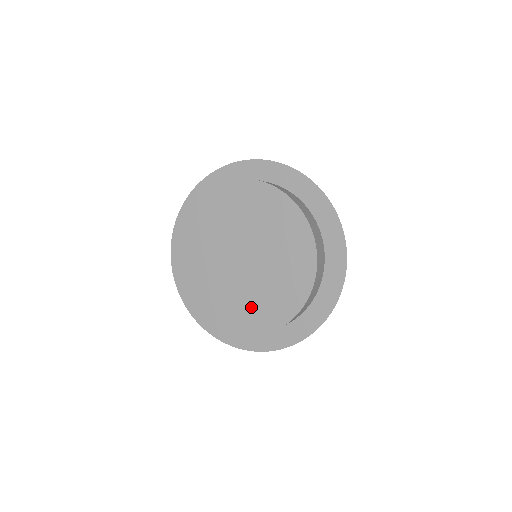
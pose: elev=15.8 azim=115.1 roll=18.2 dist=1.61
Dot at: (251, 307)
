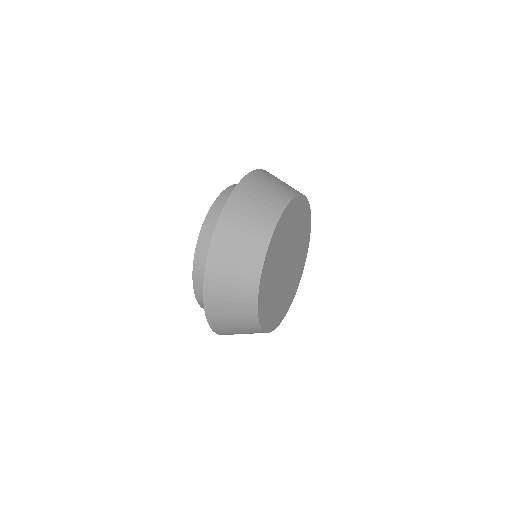
Dot at: occluded
